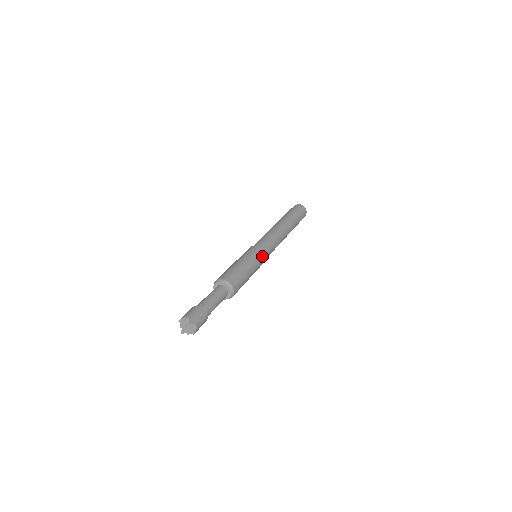
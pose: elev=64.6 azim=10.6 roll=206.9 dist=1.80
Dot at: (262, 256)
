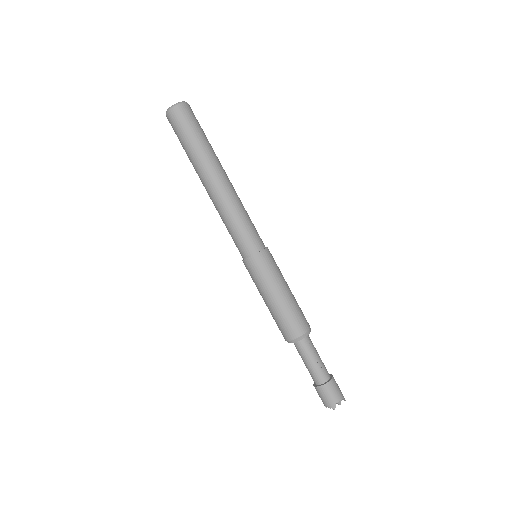
Dot at: (271, 255)
